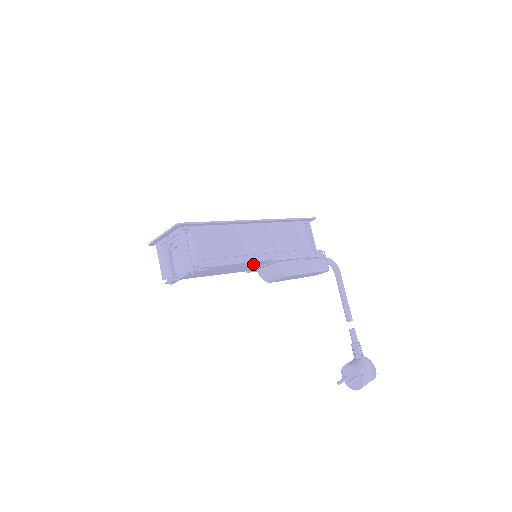
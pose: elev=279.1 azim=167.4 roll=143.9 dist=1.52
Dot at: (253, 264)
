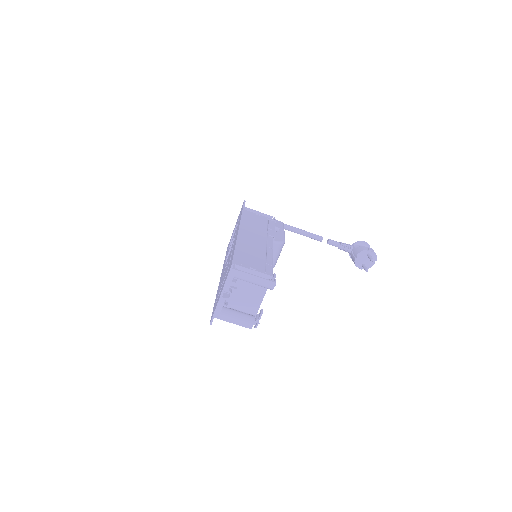
Dot at: occluded
